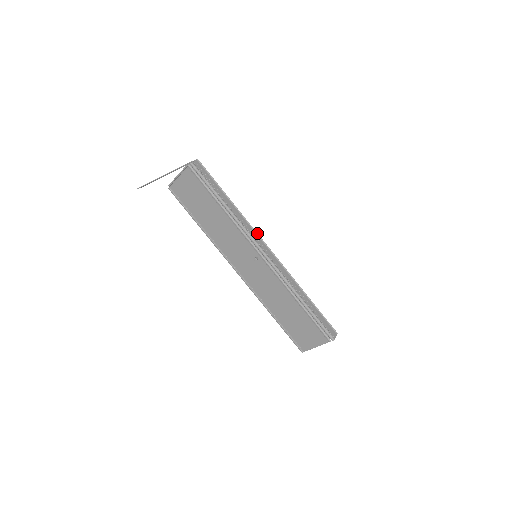
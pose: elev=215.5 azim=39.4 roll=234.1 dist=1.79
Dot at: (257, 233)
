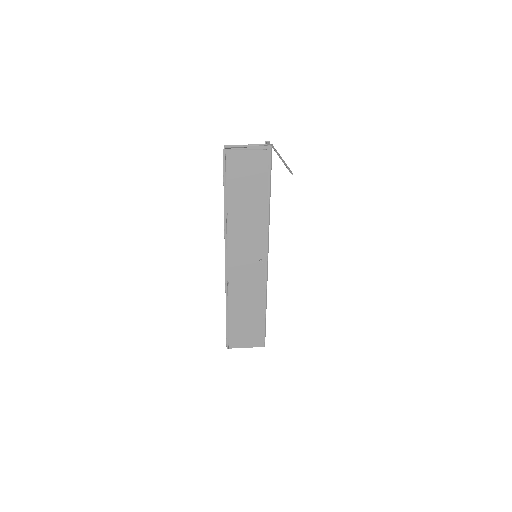
Dot at: occluded
